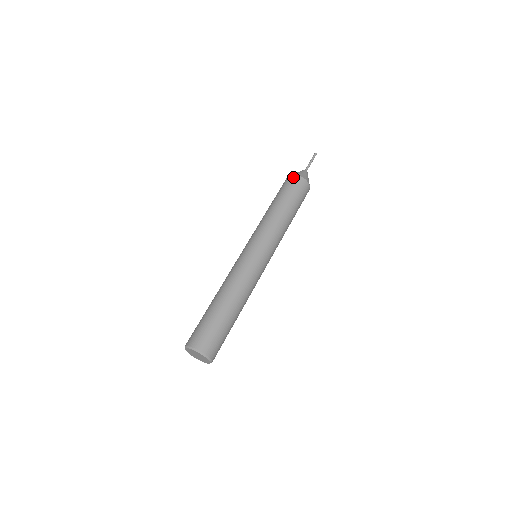
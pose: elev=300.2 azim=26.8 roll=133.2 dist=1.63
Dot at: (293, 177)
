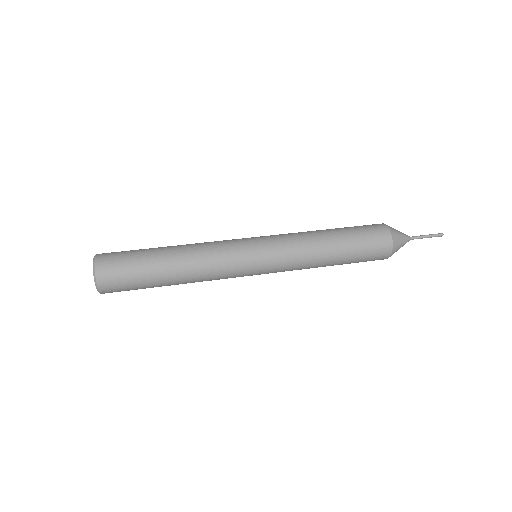
Dot at: (381, 225)
